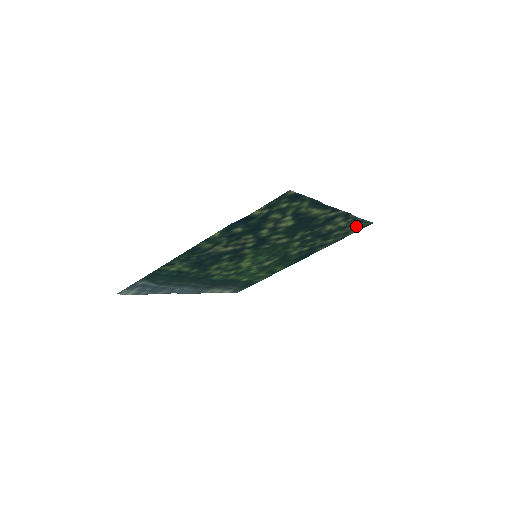
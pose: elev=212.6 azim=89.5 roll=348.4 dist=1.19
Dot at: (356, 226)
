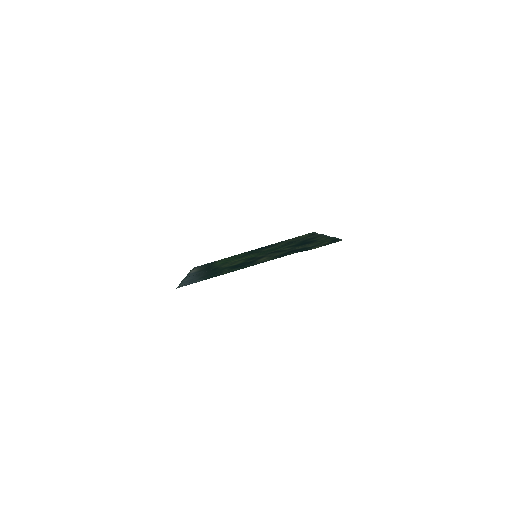
Dot at: (308, 235)
